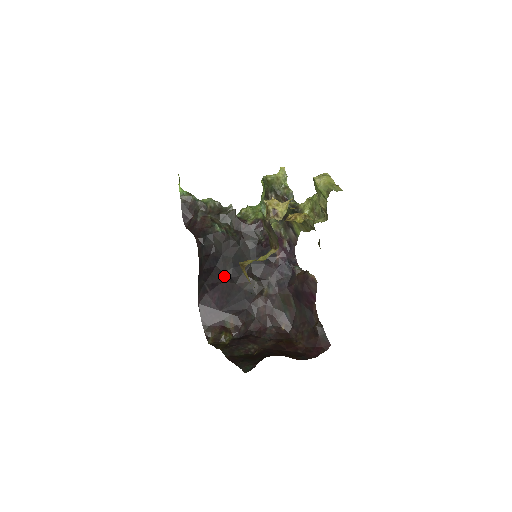
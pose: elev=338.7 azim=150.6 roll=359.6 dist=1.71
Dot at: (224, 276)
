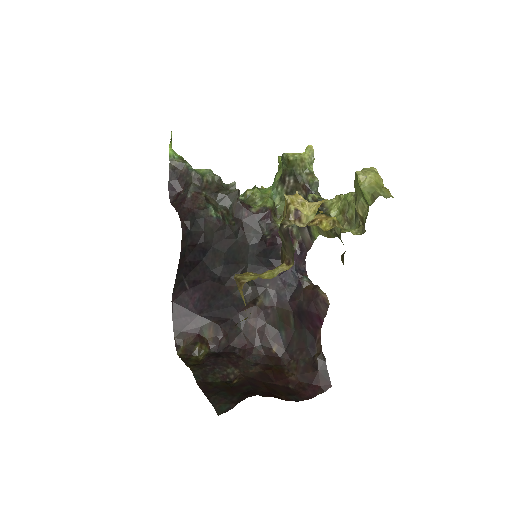
Dot at: (210, 274)
